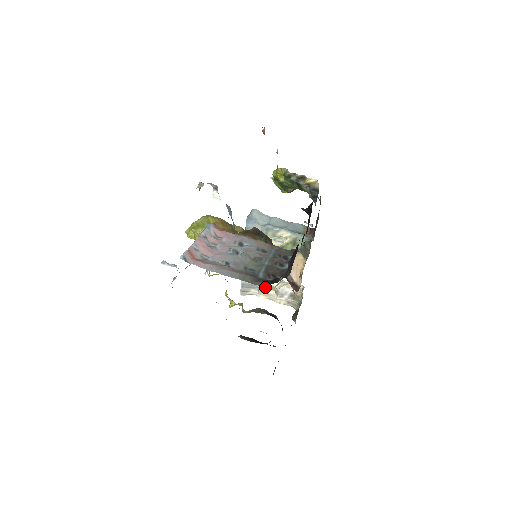
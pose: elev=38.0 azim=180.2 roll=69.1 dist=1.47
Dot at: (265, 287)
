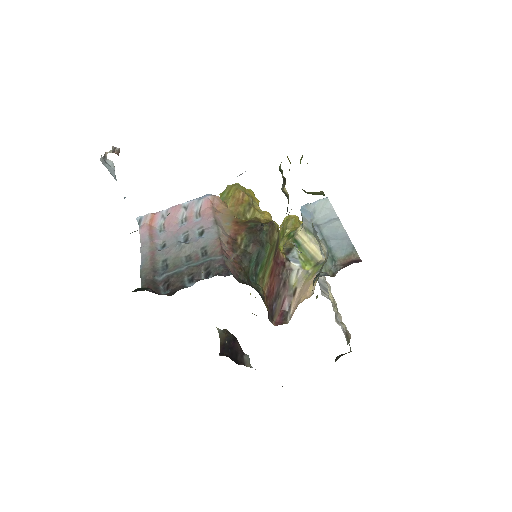
Dot at: (333, 301)
